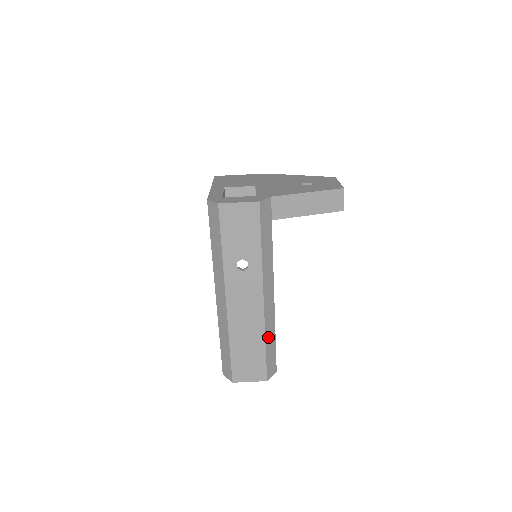
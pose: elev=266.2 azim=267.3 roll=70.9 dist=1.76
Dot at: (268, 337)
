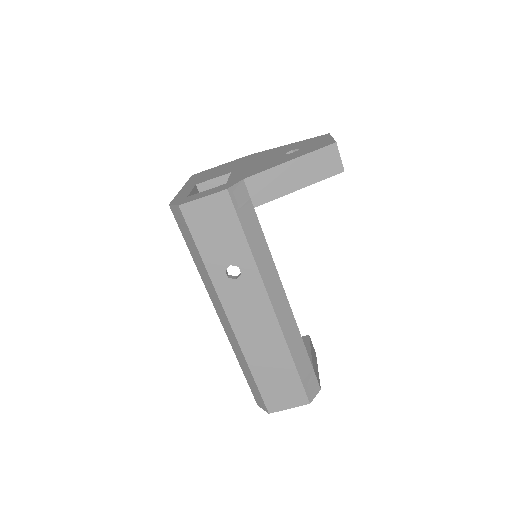
Dot at: (294, 351)
